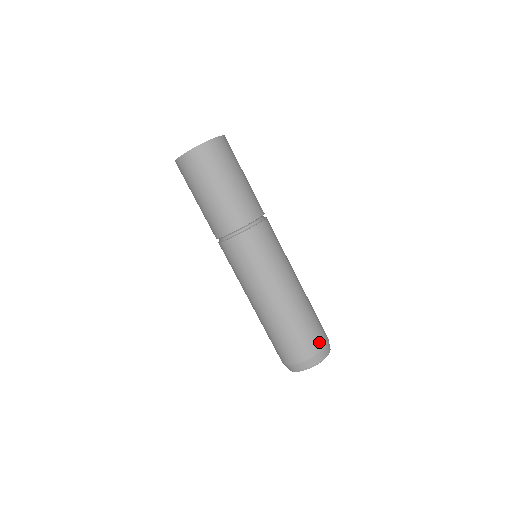
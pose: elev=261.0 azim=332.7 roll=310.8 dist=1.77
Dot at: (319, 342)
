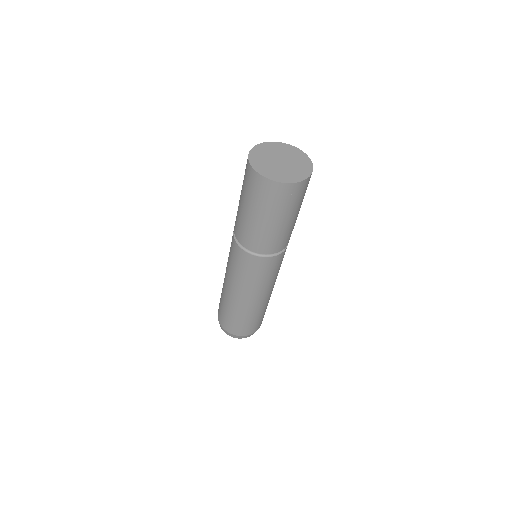
Dot at: (259, 326)
